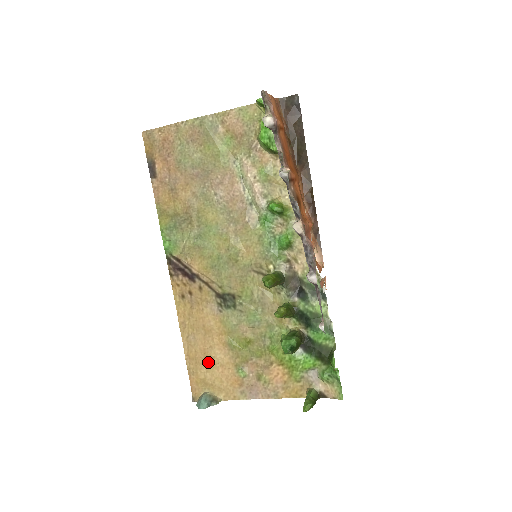
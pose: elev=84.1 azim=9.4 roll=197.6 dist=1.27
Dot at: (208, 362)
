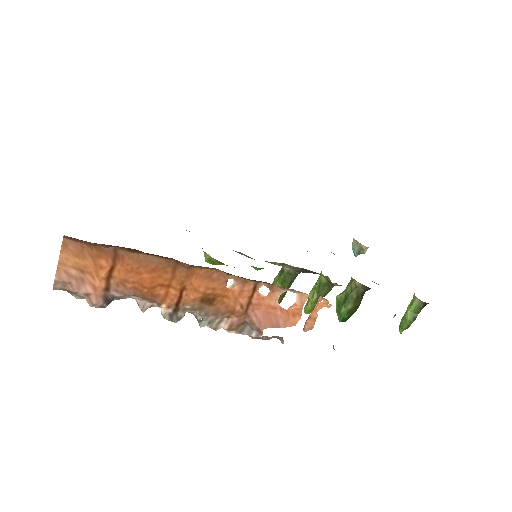
Dot at: occluded
